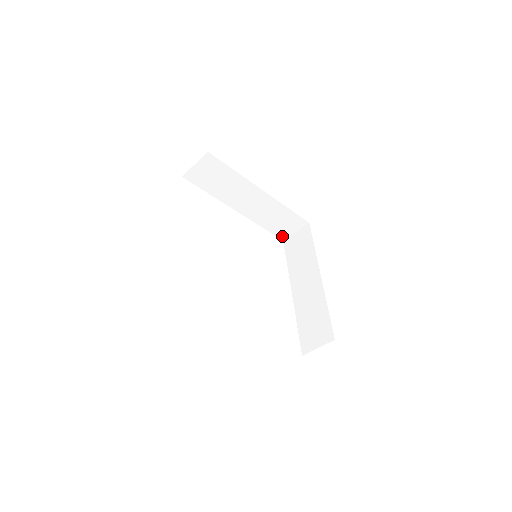
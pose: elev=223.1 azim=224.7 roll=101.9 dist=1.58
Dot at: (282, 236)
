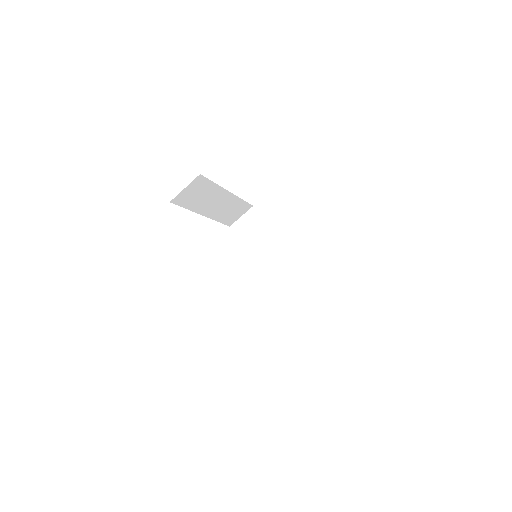
Dot at: (230, 223)
